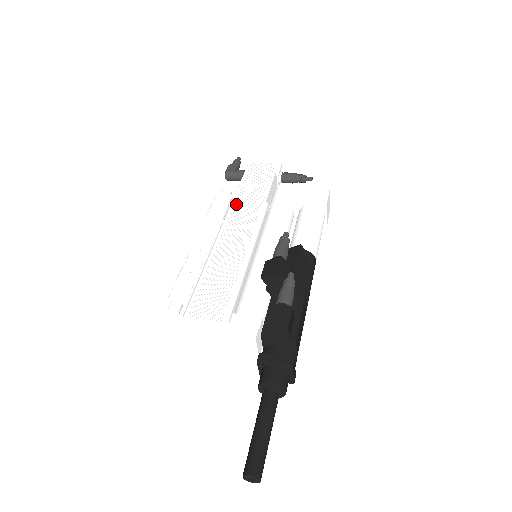
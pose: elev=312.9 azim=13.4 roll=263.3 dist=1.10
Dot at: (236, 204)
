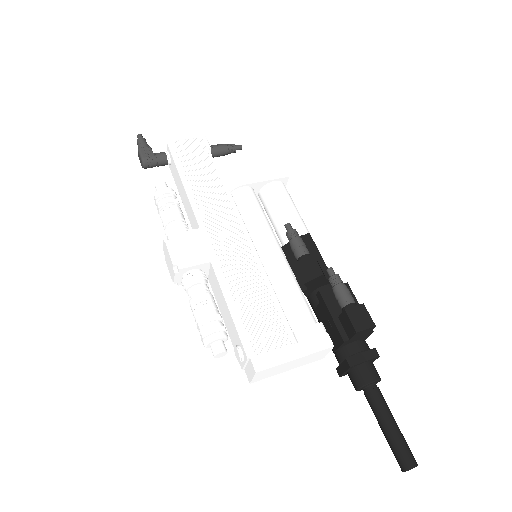
Dot at: (197, 201)
